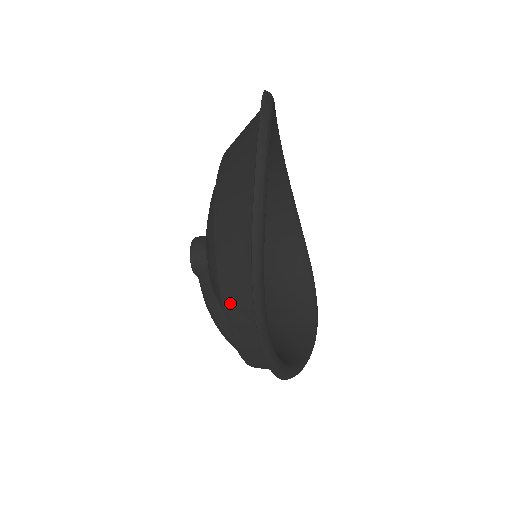
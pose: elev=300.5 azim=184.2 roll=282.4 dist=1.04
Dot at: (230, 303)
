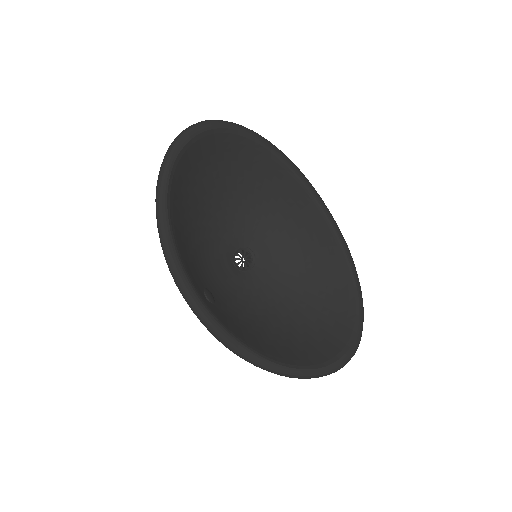
Dot at: occluded
